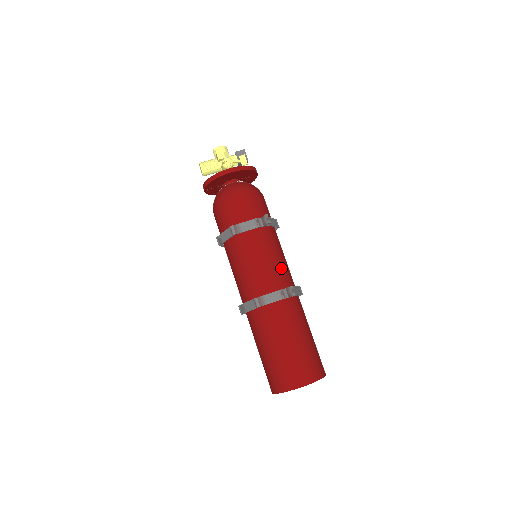
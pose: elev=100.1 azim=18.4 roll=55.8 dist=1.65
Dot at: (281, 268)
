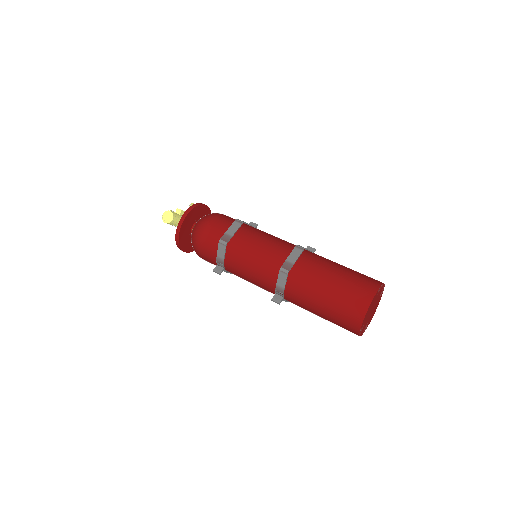
Dot at: occluded
